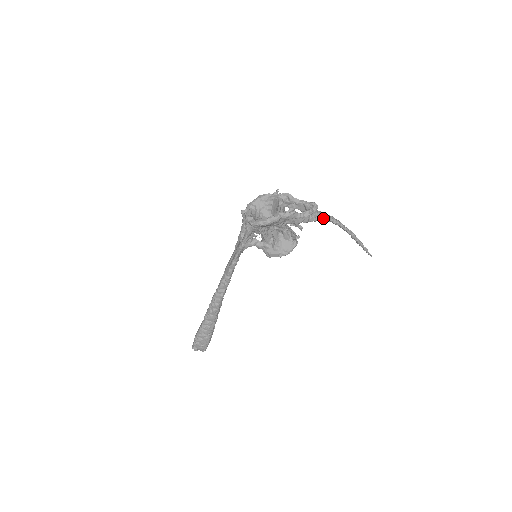
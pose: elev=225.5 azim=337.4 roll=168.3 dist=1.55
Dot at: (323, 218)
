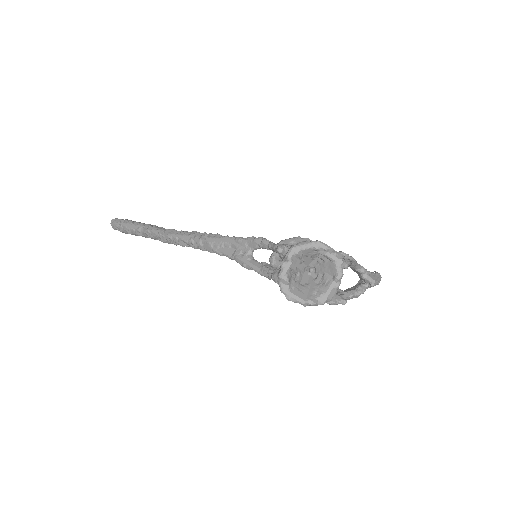
Dot at: occluded
